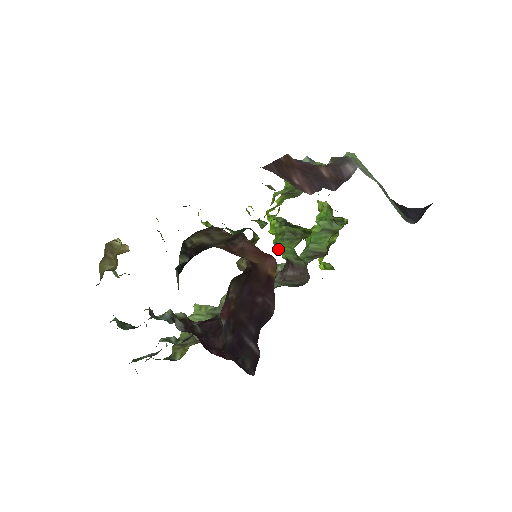
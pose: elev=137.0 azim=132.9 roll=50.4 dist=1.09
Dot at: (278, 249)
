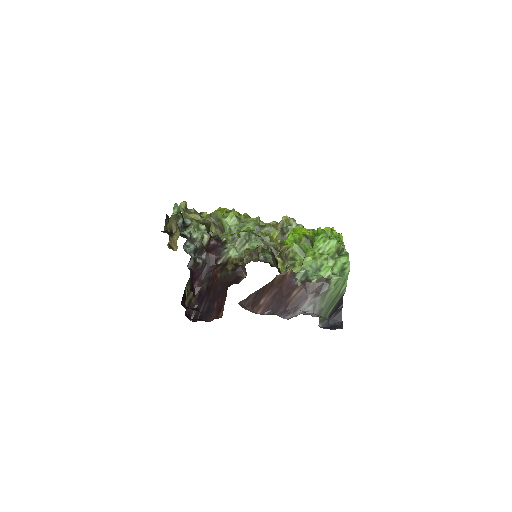
Dot at: occluded
